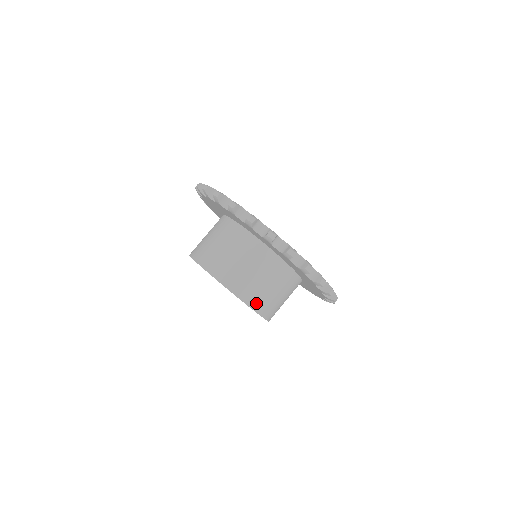
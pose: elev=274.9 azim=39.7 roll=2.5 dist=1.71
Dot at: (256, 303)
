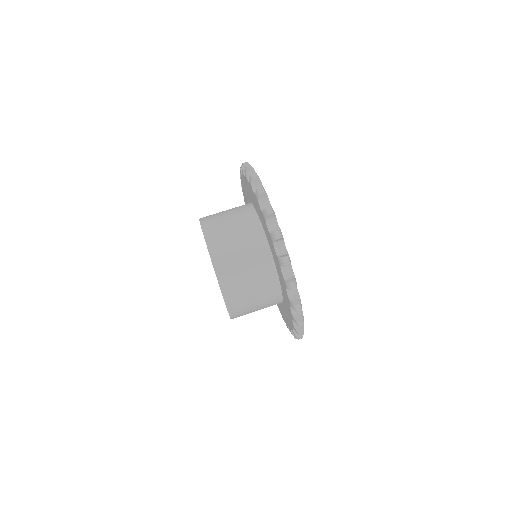
Dot at: (225, 279)
